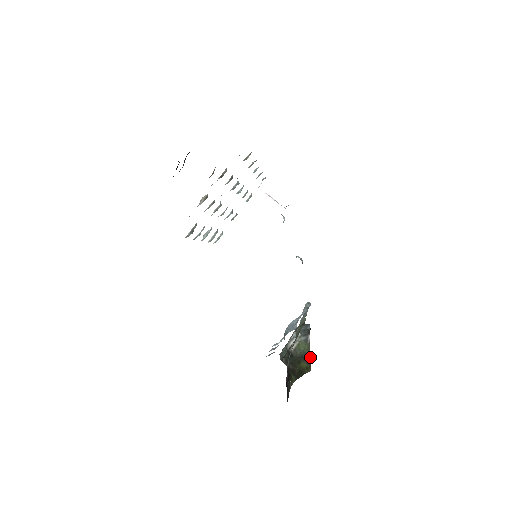
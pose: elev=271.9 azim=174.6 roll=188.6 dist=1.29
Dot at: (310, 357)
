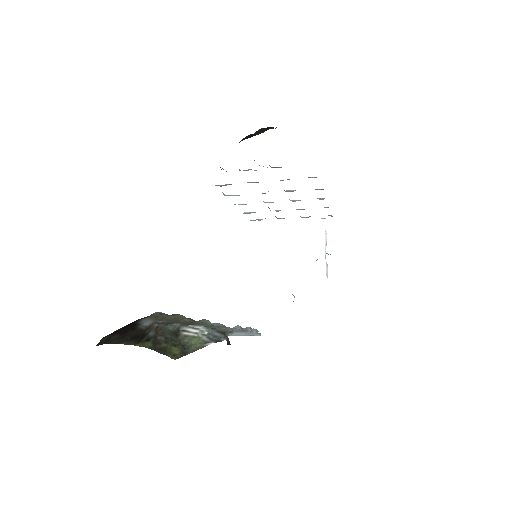
Dot at: (189, 353)
